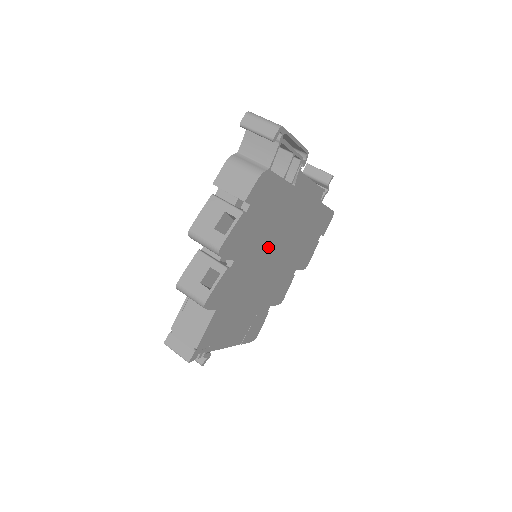
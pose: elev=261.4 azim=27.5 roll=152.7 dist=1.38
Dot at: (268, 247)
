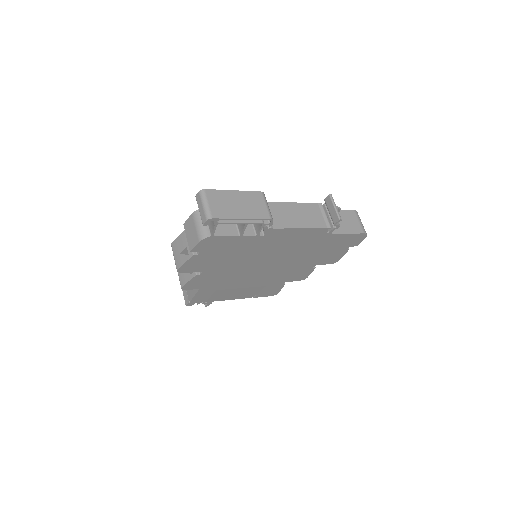
Dot at: (250, 262)
